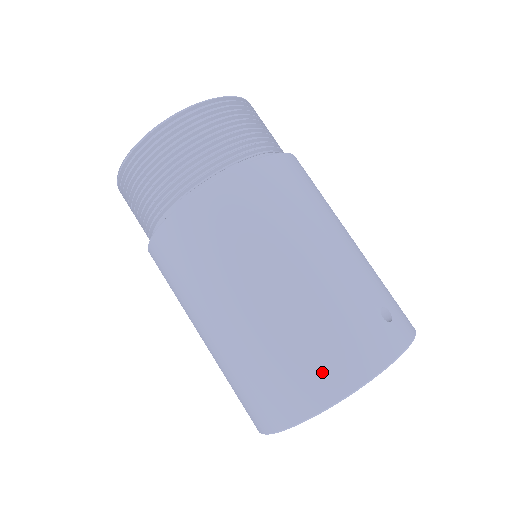
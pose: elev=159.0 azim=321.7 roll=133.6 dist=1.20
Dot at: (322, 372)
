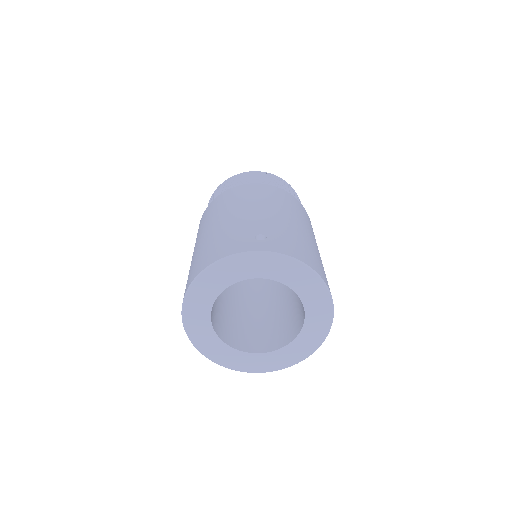
Dot at: (199, 264)
